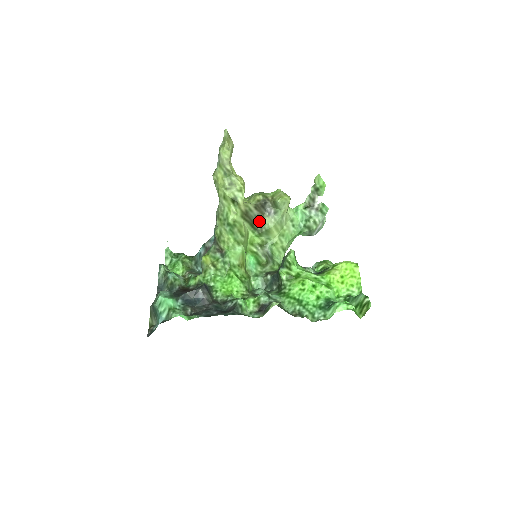
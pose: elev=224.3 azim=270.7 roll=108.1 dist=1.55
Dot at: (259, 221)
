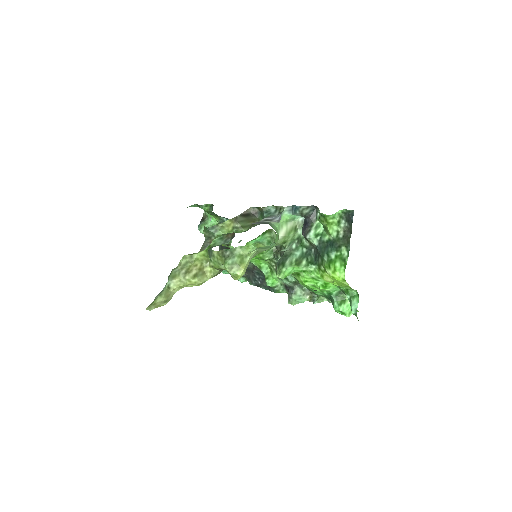
Dot at: occluded
